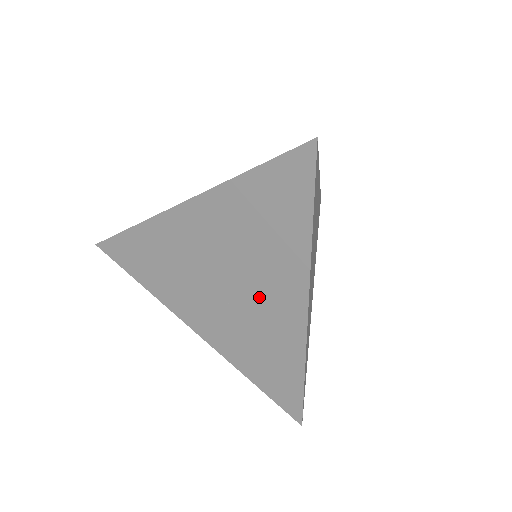
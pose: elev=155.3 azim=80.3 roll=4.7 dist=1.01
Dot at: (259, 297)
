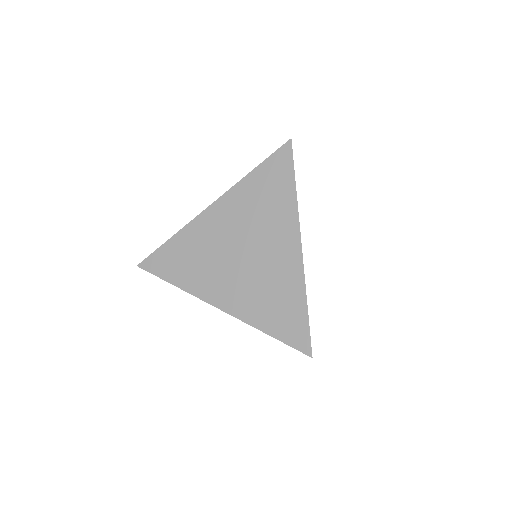
Dot at: occluded
